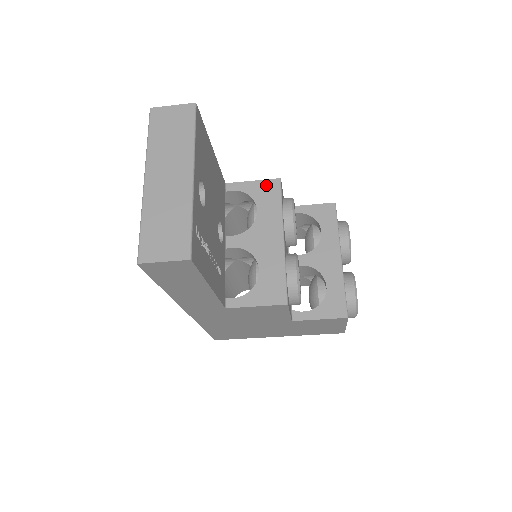
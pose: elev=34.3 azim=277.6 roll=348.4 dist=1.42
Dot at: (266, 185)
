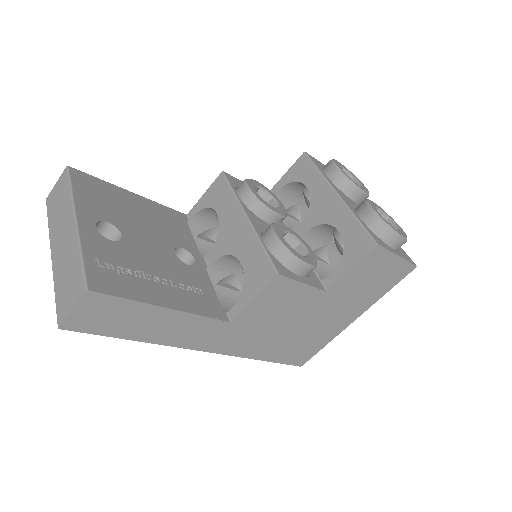
Dot at: (214, 187)
